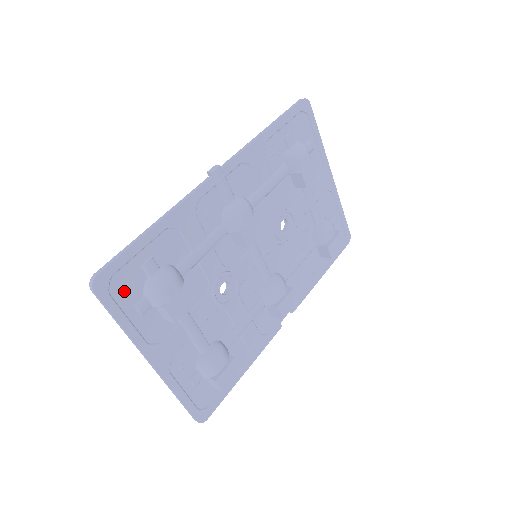
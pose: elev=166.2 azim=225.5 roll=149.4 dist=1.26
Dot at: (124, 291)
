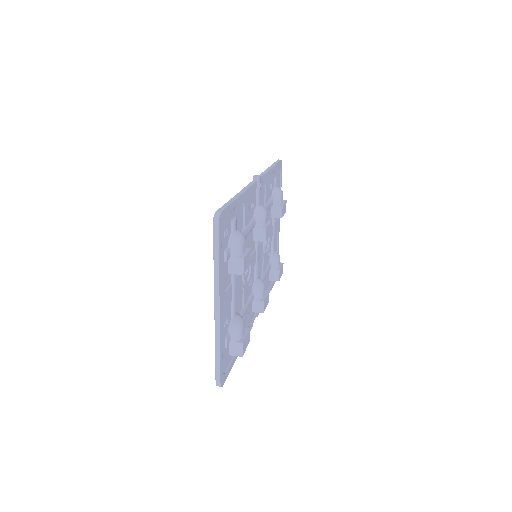
Dot at: (225, 234)
